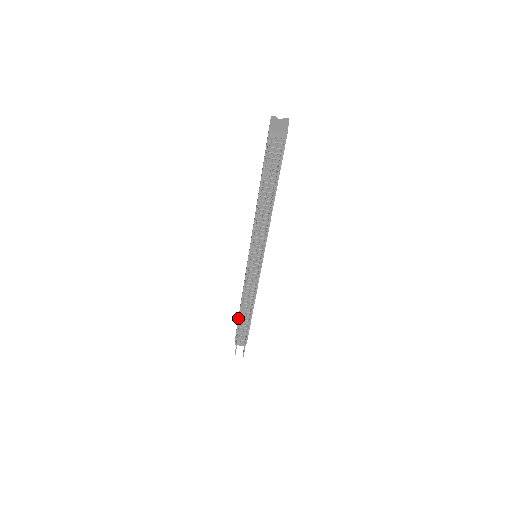
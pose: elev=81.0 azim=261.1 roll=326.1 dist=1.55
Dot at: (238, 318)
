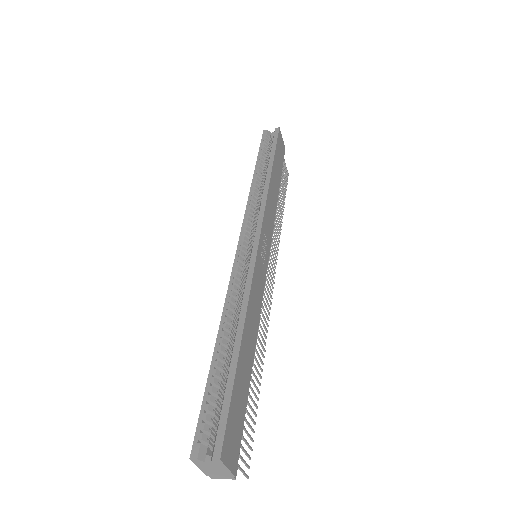
Dot at: occluded
